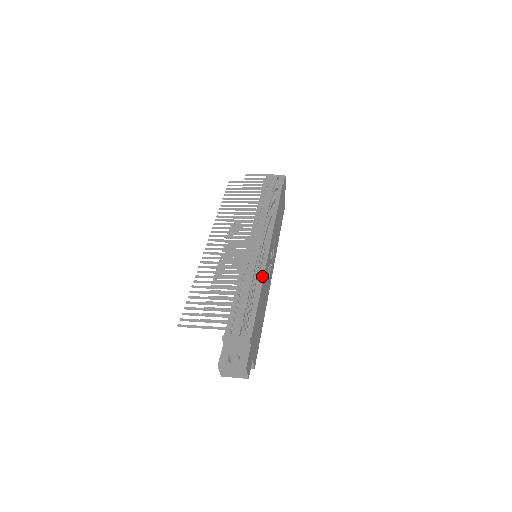
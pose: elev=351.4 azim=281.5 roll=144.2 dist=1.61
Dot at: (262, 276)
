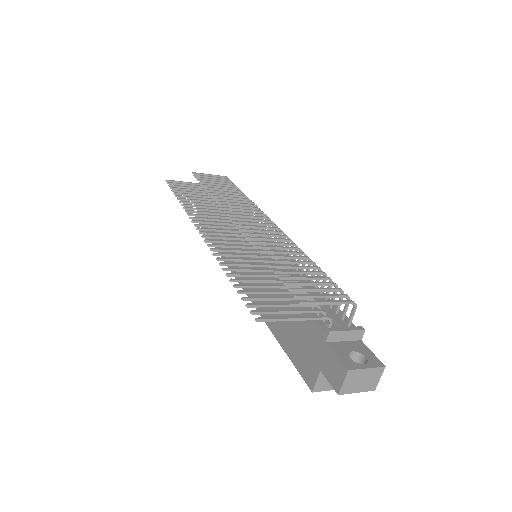
Dot at: occluded
